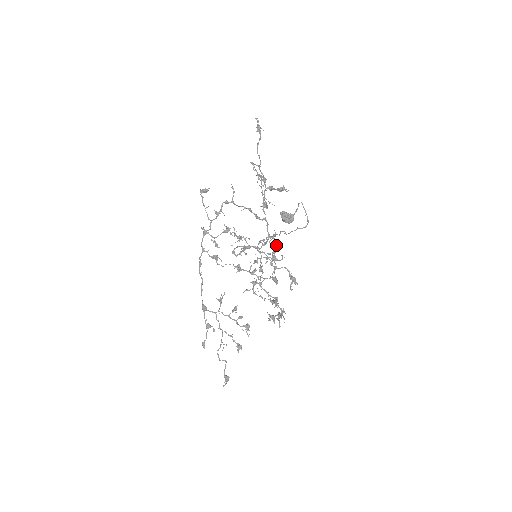
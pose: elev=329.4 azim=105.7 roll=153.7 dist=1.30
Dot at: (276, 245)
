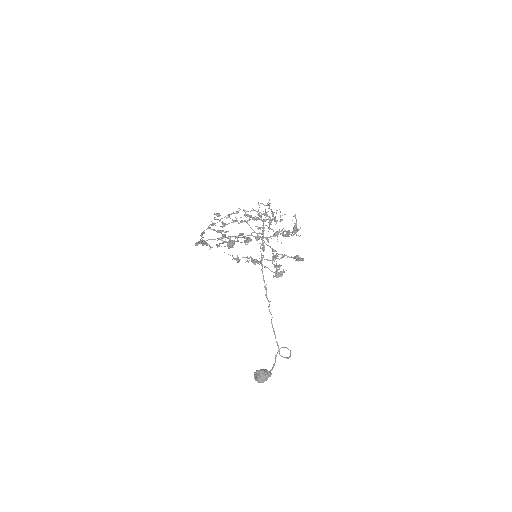
Dot at: (282, 220)
